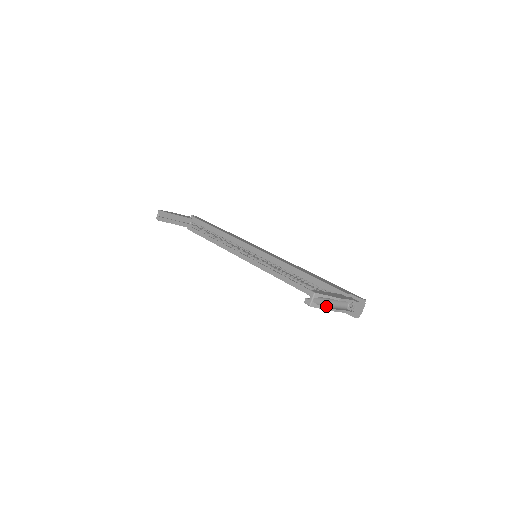
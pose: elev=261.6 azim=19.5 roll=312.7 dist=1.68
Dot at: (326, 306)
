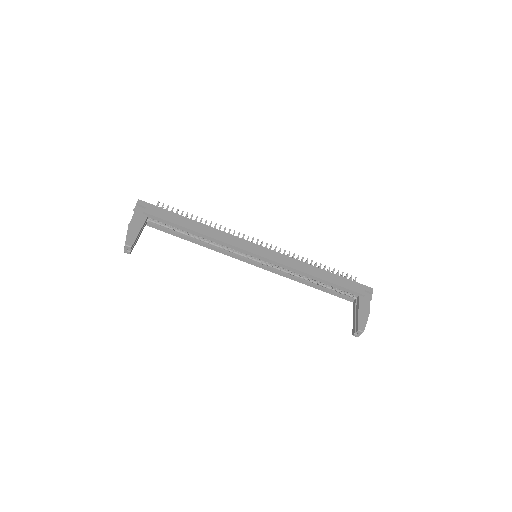
Dot at: occluded
